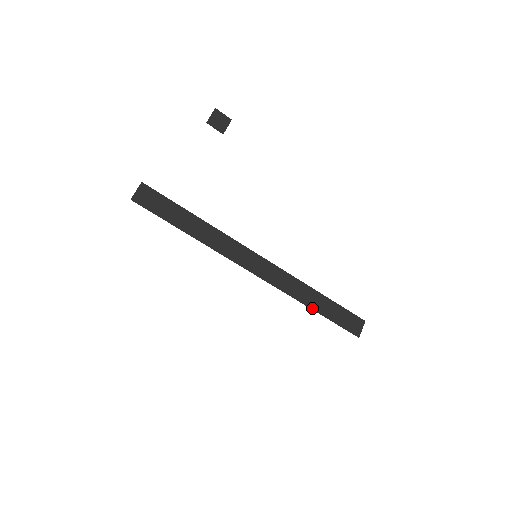
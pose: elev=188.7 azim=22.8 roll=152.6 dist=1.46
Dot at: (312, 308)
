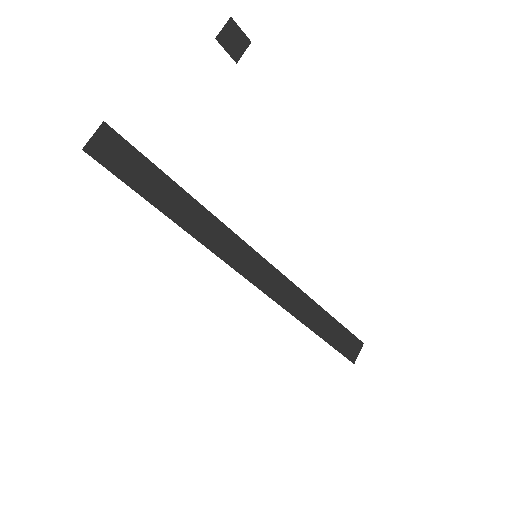
Dot at: (311, 328)
